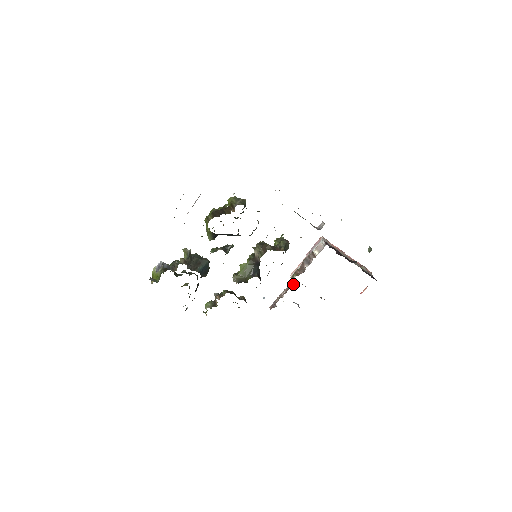
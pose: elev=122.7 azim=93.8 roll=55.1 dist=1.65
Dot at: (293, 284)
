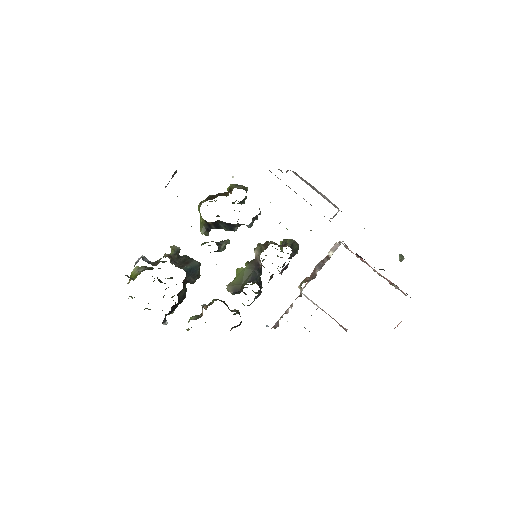
Dot at: (301, 295)
